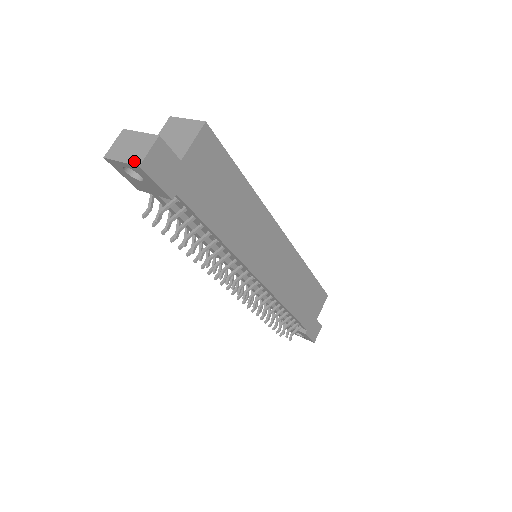
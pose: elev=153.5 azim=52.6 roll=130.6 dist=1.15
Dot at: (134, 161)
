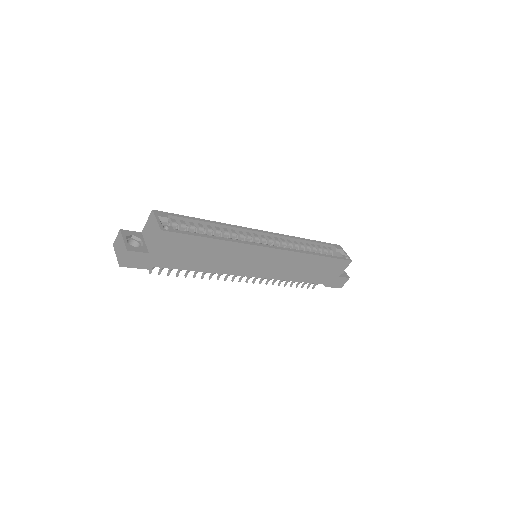
Dot at: (119, 261)
